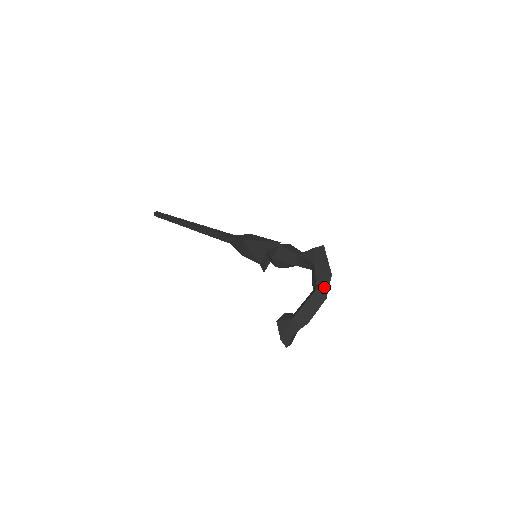
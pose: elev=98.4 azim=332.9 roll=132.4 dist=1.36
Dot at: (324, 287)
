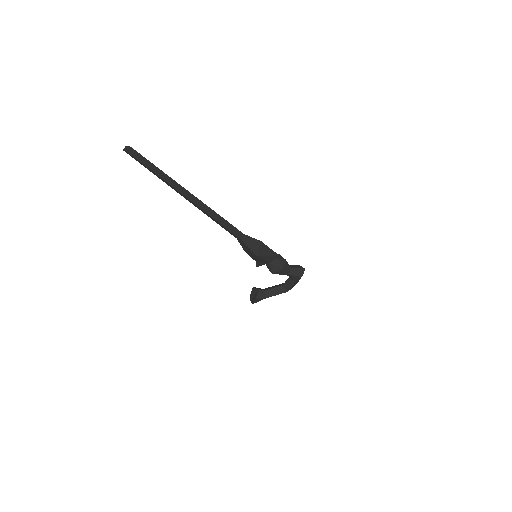
Dot at: occluded
